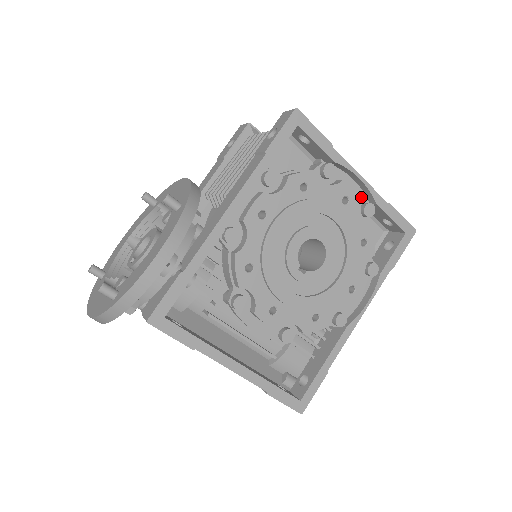
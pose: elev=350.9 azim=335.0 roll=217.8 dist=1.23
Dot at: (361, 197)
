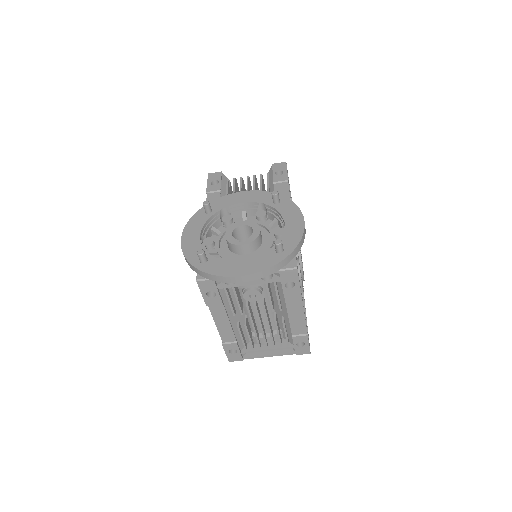
Dot at: occluded
